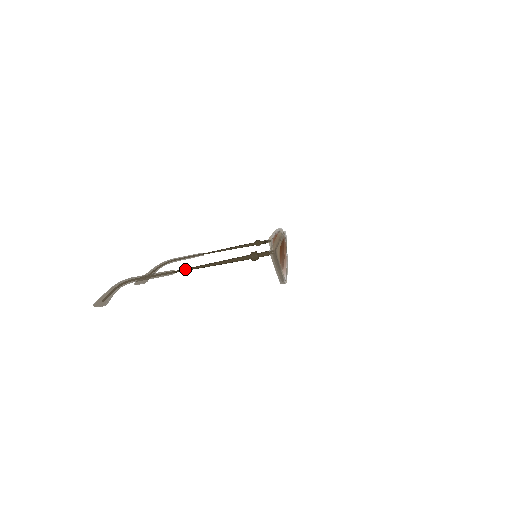
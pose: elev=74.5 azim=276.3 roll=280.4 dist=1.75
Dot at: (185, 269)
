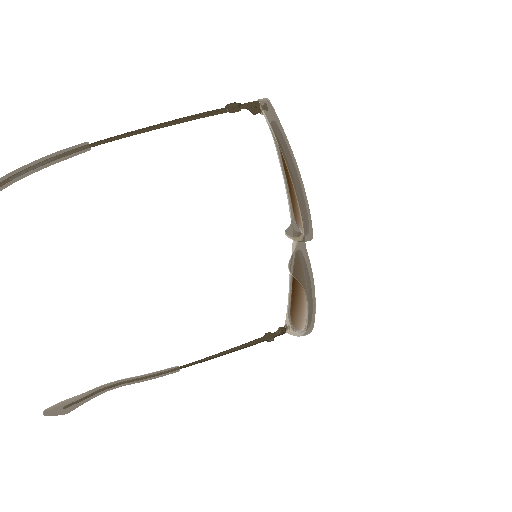
Dot at: occluded
